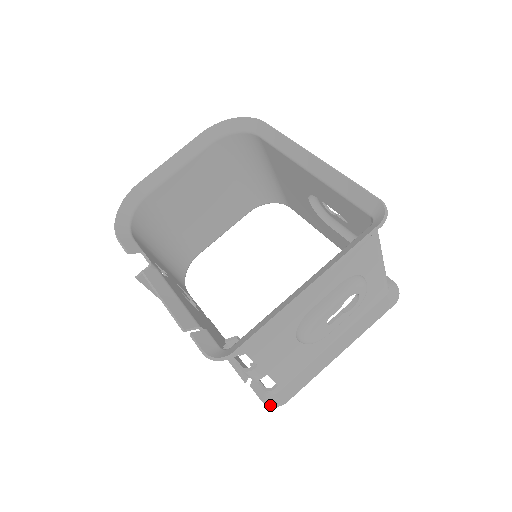
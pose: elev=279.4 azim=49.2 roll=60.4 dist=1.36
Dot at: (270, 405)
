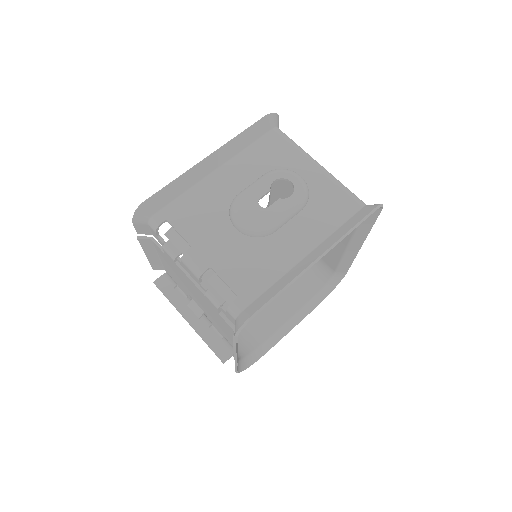
Dot at: (237, 329)
